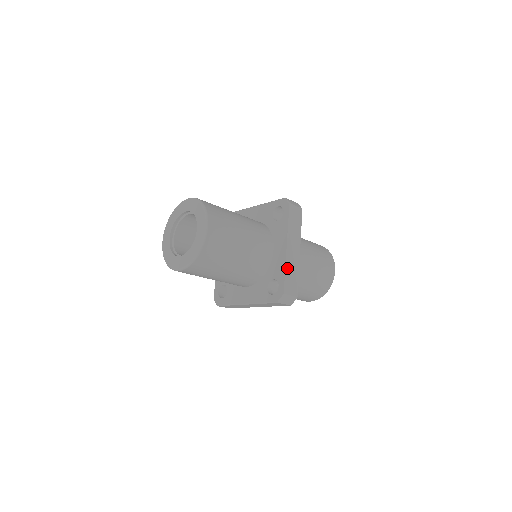
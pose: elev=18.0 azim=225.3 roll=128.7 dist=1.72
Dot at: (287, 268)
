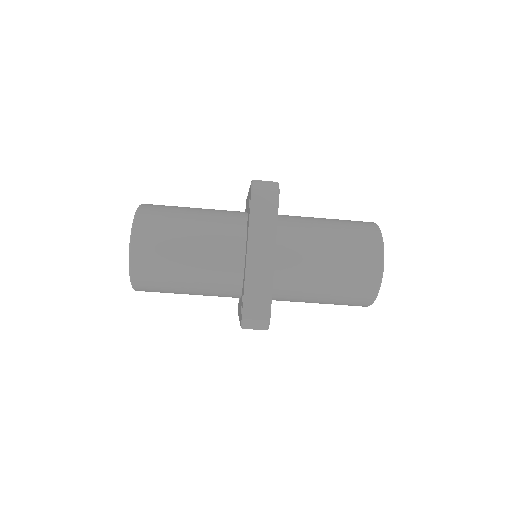
Dot at: (247, 282)
